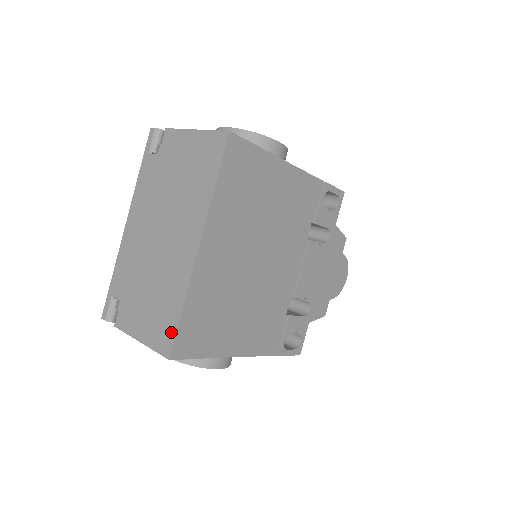
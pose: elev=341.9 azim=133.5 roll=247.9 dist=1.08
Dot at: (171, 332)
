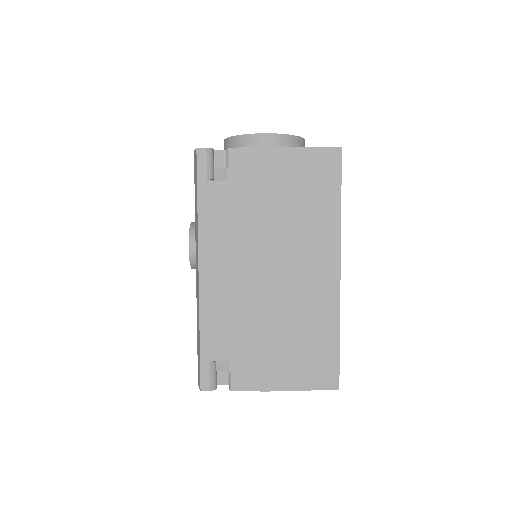
Dot at: (332, 364)
